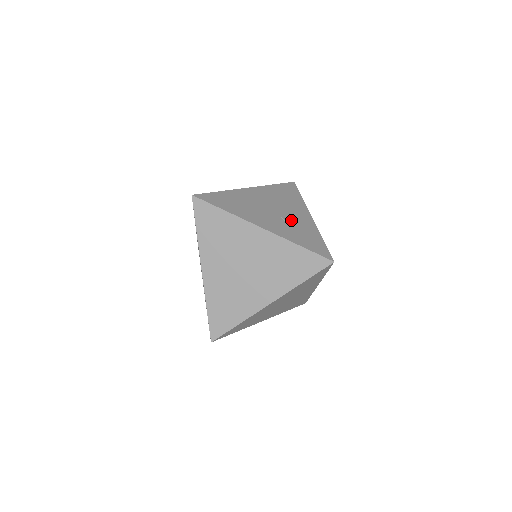
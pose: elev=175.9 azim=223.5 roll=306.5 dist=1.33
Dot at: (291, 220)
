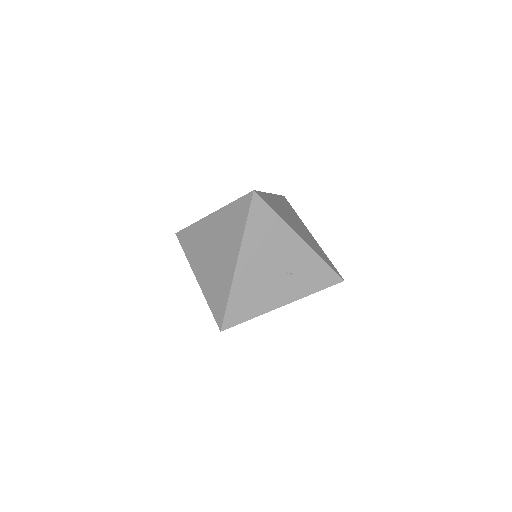
Dot at: (293, 267)
